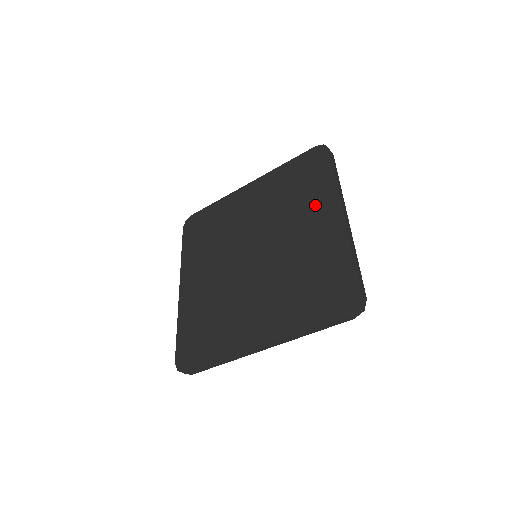
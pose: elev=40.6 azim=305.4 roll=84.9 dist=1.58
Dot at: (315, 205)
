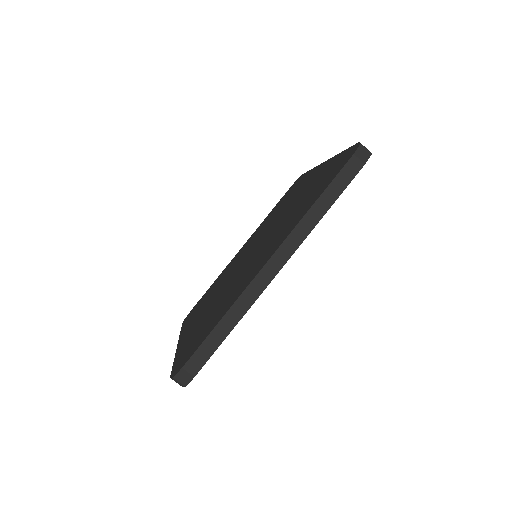
Dot at: (283, 231)
